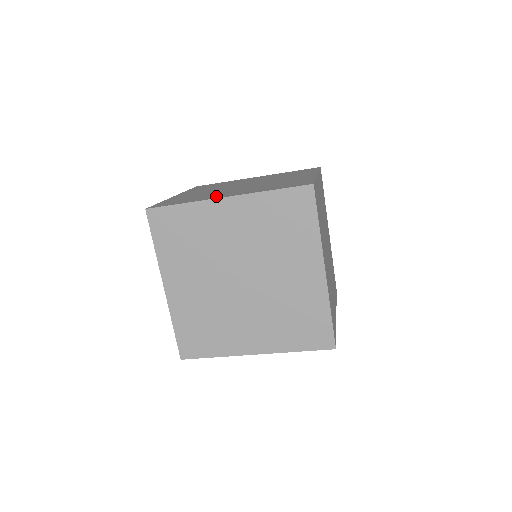
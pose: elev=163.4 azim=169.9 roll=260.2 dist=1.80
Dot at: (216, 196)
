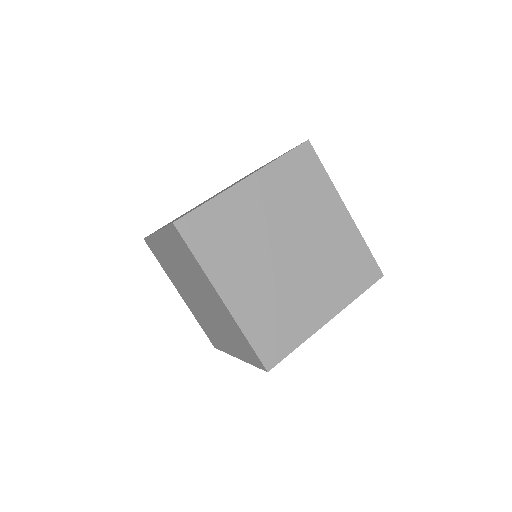
Dot at: occluded
